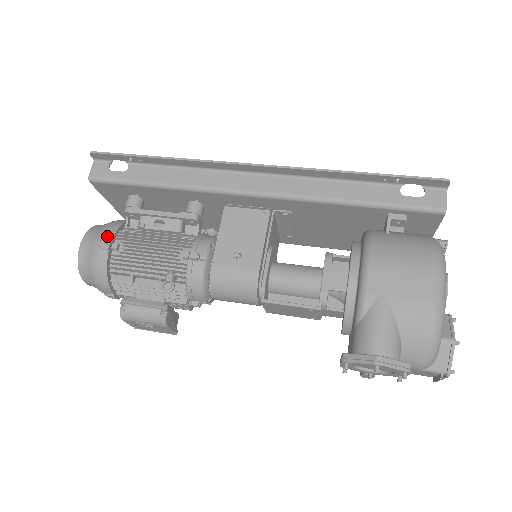
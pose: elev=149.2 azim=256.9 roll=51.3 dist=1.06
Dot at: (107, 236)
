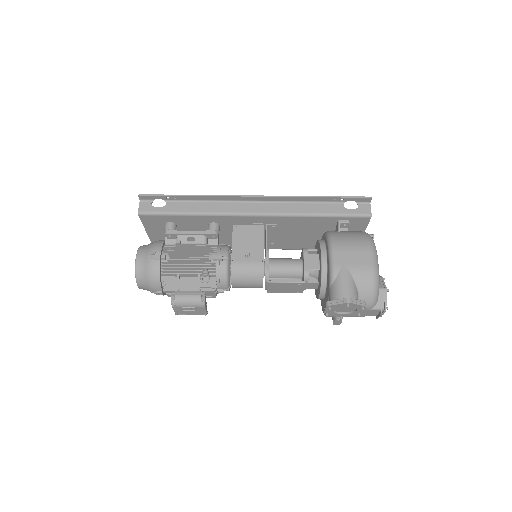
Dot at: (157, 251)
